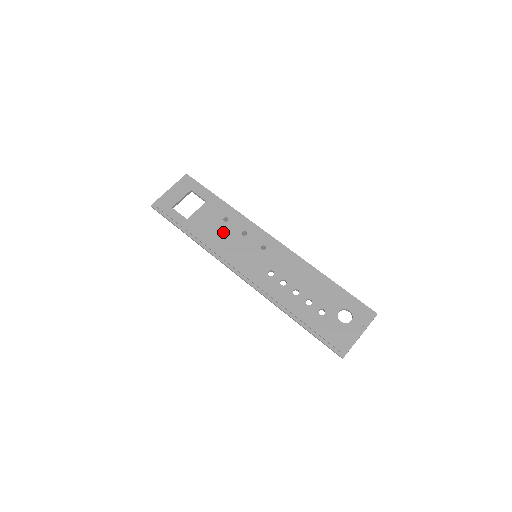
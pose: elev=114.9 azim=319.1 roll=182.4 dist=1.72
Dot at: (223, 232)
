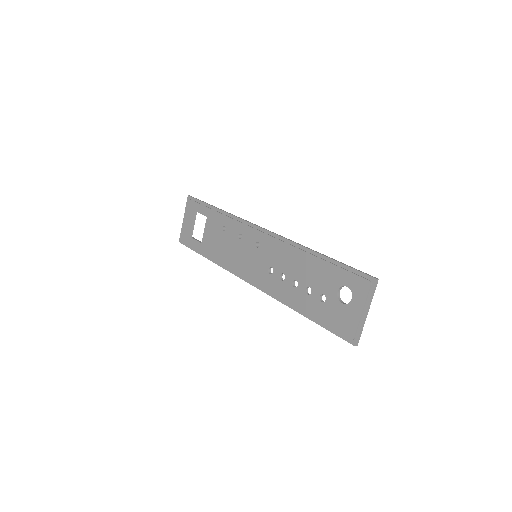
Dot at: (226, 243)
